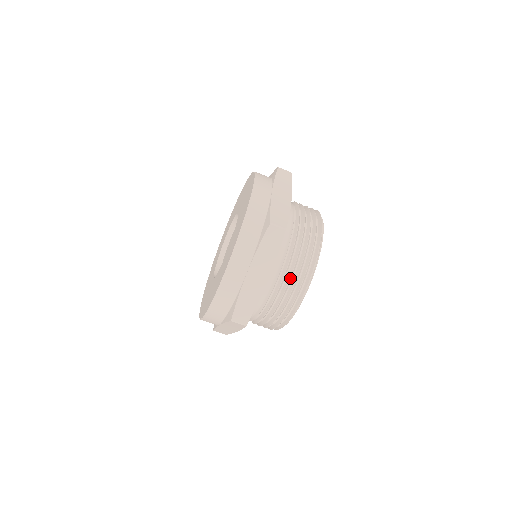
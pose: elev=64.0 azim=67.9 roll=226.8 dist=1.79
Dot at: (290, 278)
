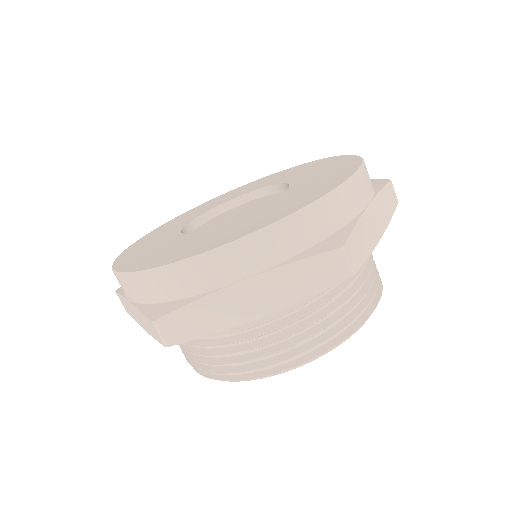
Dot at: (284, 337)
